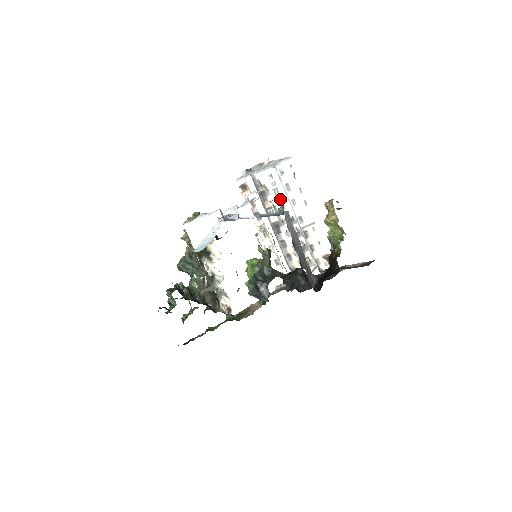
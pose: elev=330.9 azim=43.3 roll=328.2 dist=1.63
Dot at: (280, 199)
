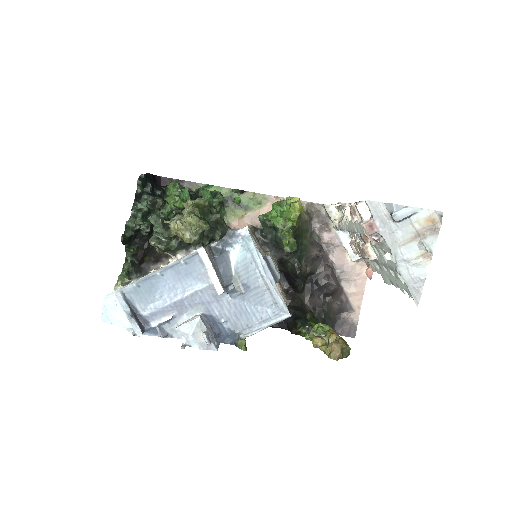
Dot at: (381, 254)
